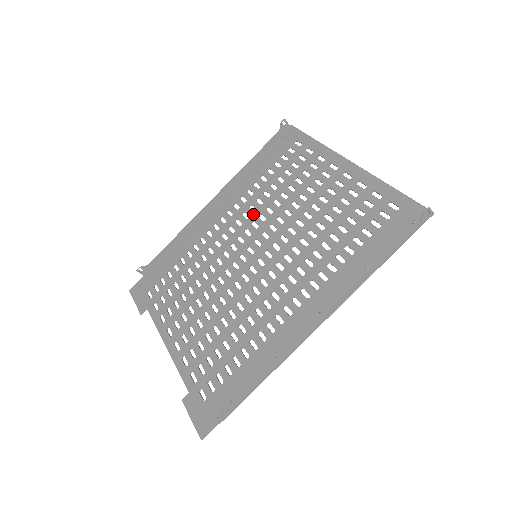
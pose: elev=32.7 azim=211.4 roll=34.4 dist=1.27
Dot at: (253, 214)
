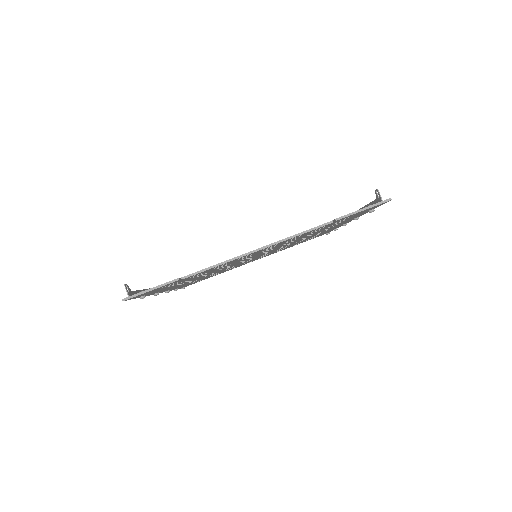
Dot at: occluded
